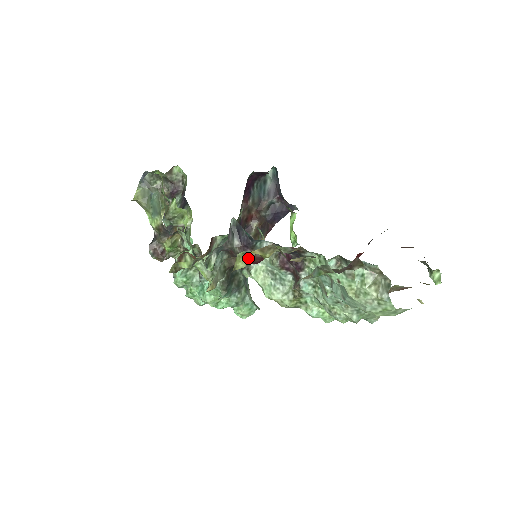
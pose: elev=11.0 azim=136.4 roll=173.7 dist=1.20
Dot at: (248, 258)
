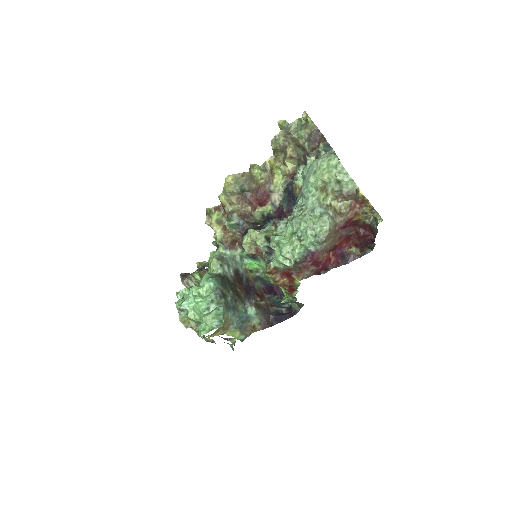
Dot at: (264, 172)
